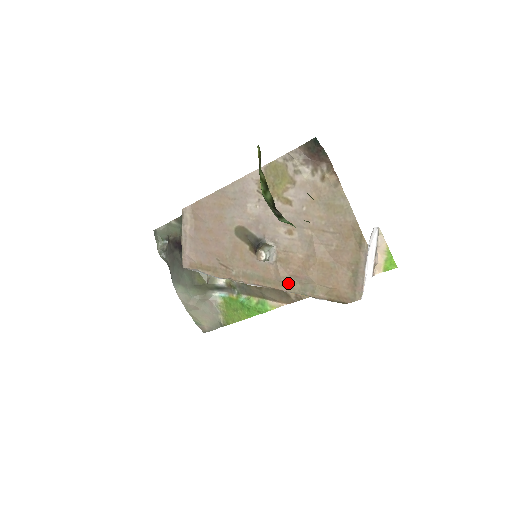
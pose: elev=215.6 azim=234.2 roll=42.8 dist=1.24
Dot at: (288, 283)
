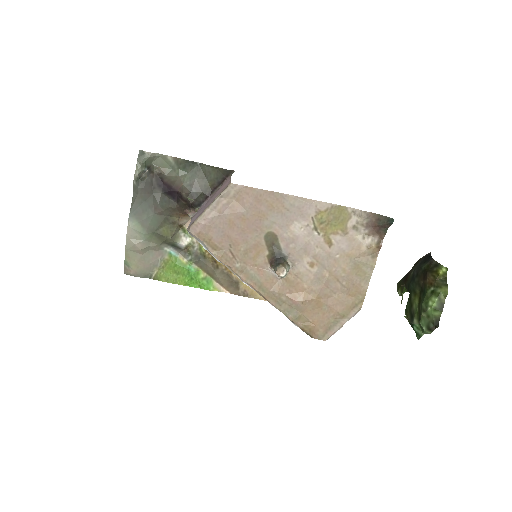
Dot at: (280, 300)
